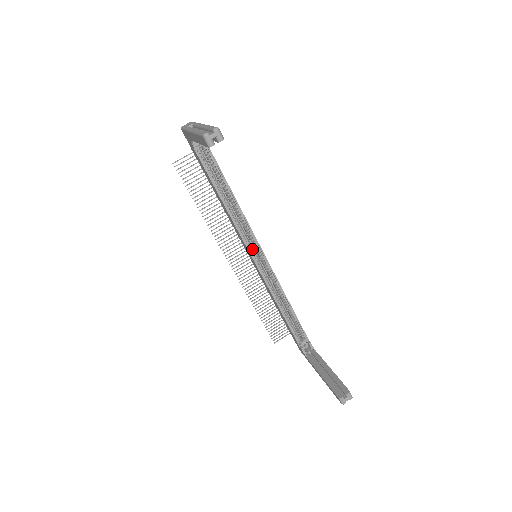
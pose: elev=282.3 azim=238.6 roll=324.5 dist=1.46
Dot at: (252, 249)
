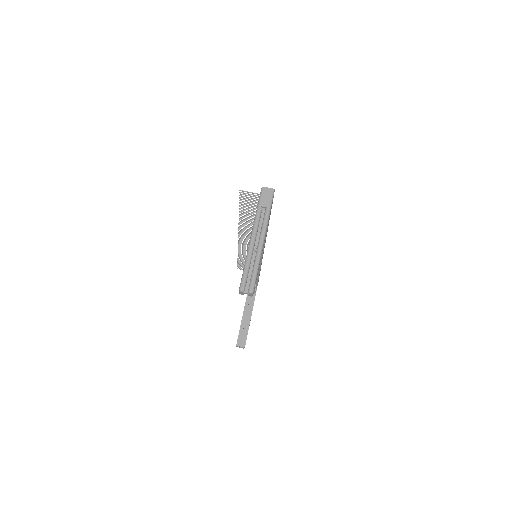
Dot at: occluded
